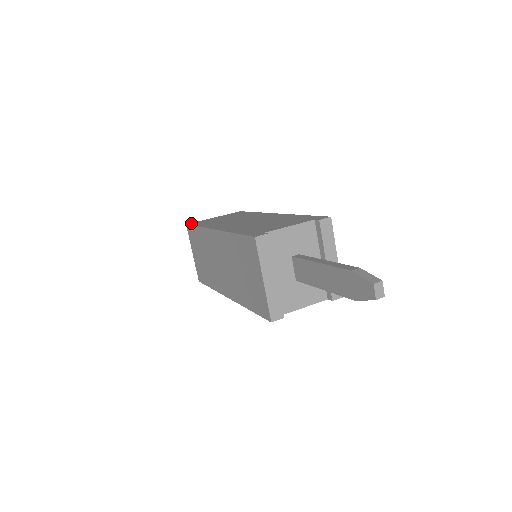
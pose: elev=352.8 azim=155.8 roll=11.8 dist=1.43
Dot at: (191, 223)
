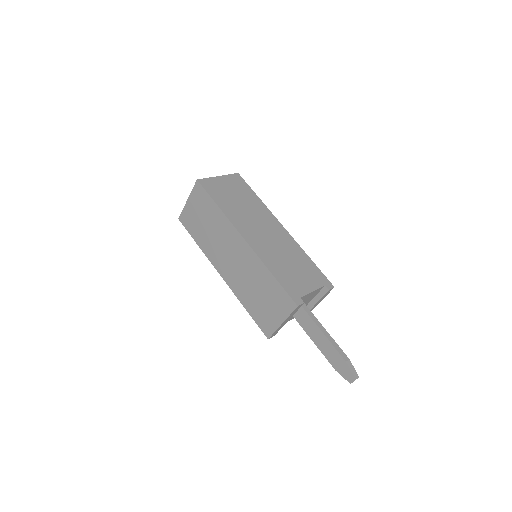
Dot at: (203, 182)
